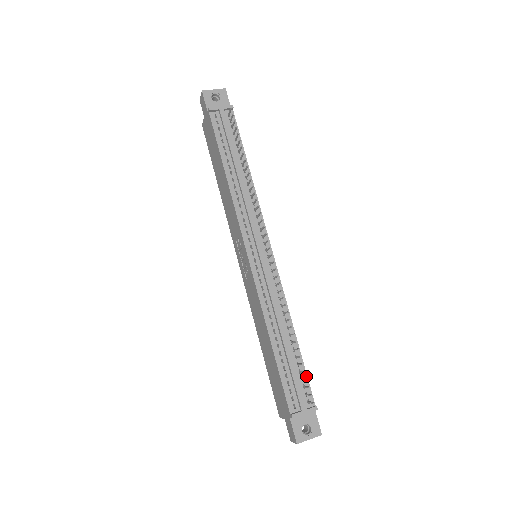
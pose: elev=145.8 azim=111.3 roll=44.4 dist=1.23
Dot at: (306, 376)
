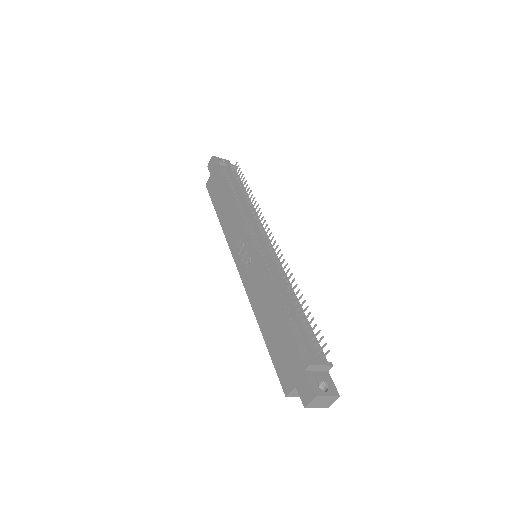
Dot at: (316, 338)
